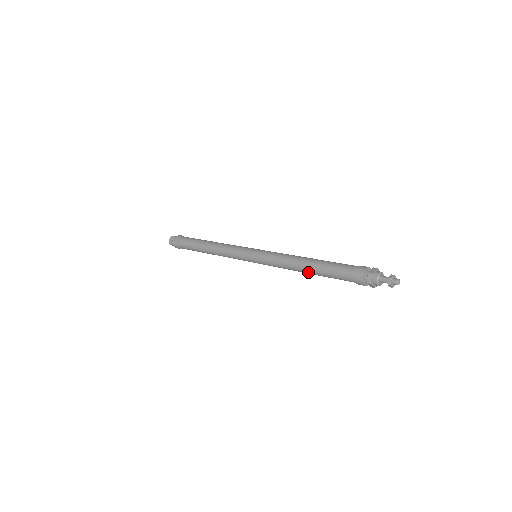
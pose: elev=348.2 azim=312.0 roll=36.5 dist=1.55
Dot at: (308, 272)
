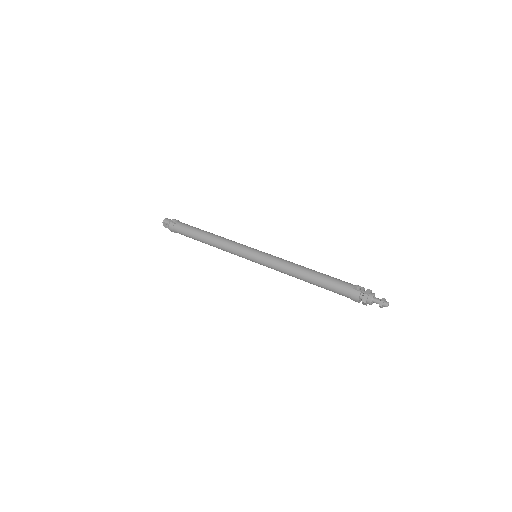
Dot at: occluded
